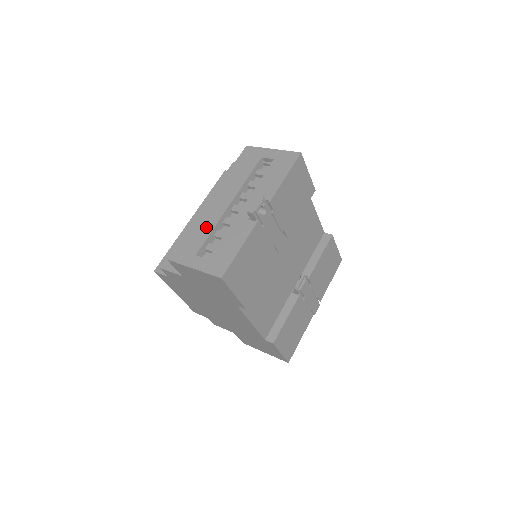
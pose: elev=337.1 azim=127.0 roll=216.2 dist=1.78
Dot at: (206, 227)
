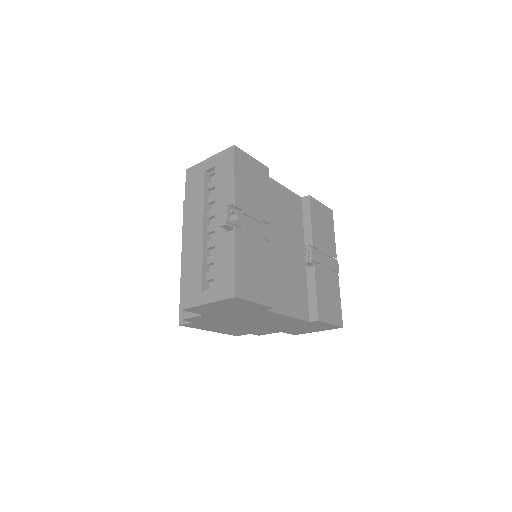
Dot at: (196, 261)
